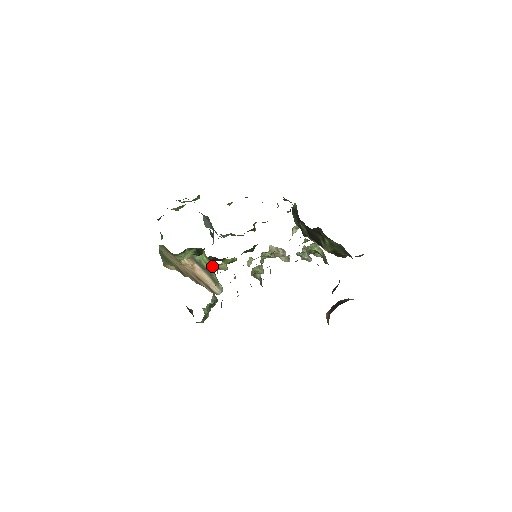
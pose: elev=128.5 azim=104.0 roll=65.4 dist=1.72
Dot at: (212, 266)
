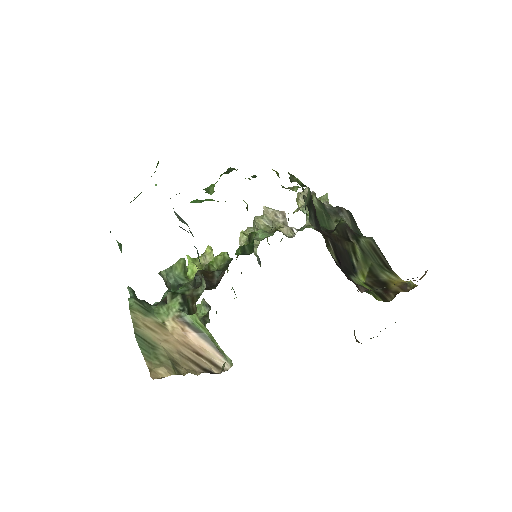
Dot at: (196, 267)
